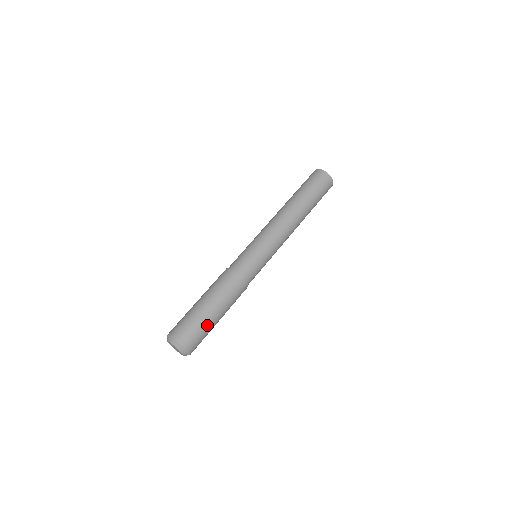
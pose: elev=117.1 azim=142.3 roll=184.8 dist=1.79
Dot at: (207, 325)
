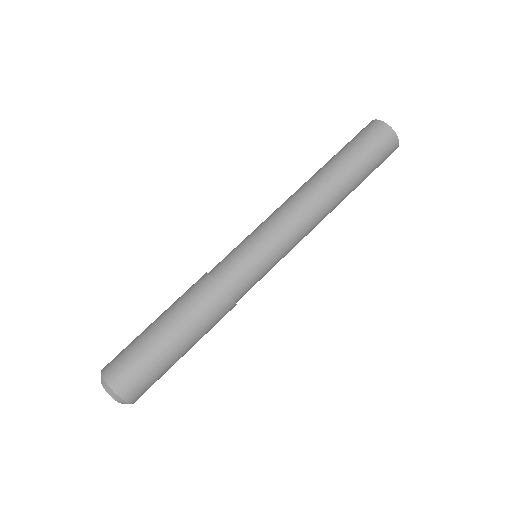
Dot at: (168, 369)
